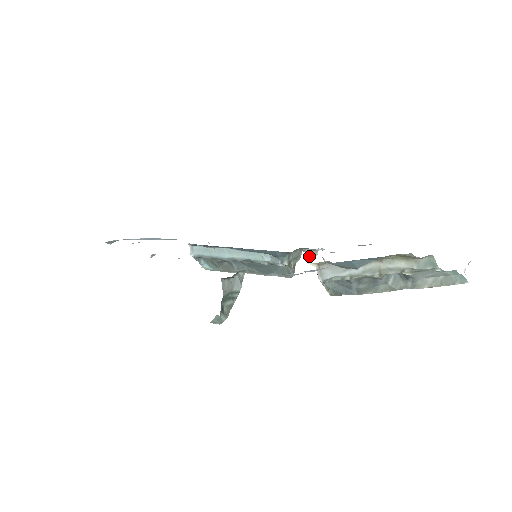
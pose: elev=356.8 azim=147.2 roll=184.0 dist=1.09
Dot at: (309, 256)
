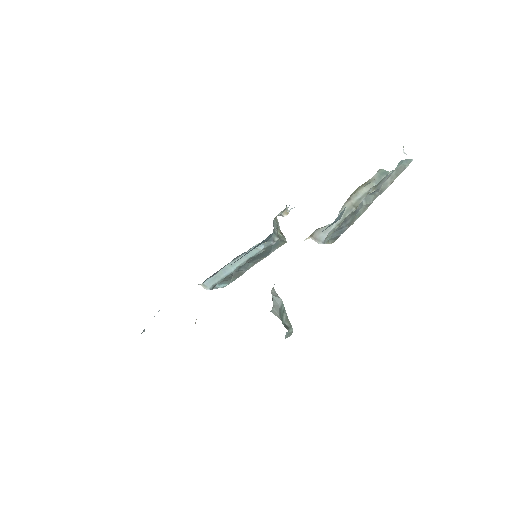
Dot at: occluded
